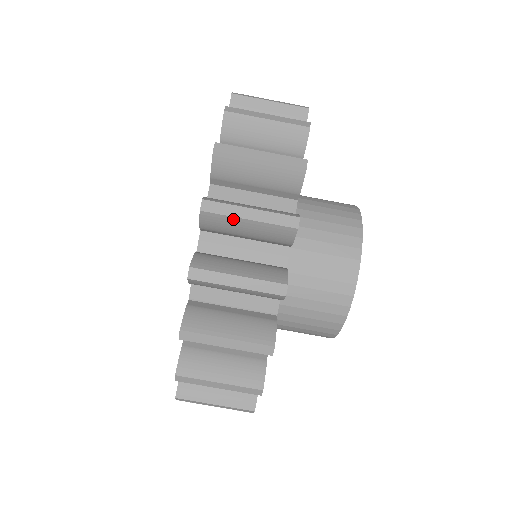
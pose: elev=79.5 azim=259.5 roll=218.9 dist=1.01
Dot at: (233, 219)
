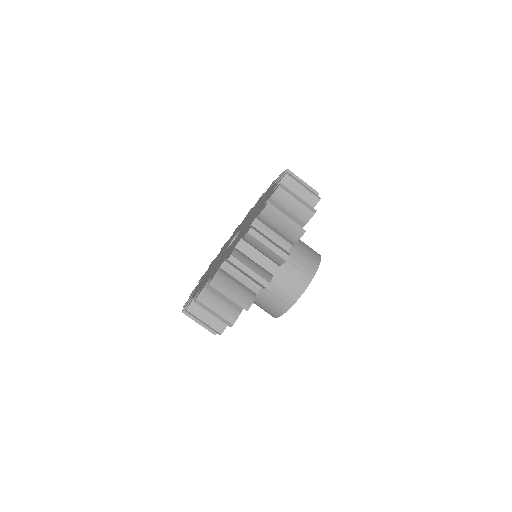
Dot at: (297, 183)
